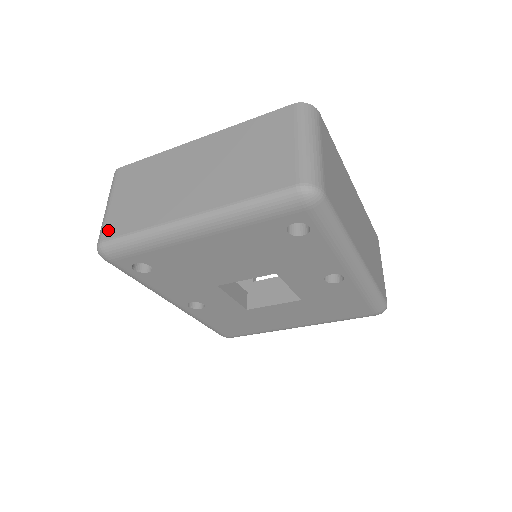
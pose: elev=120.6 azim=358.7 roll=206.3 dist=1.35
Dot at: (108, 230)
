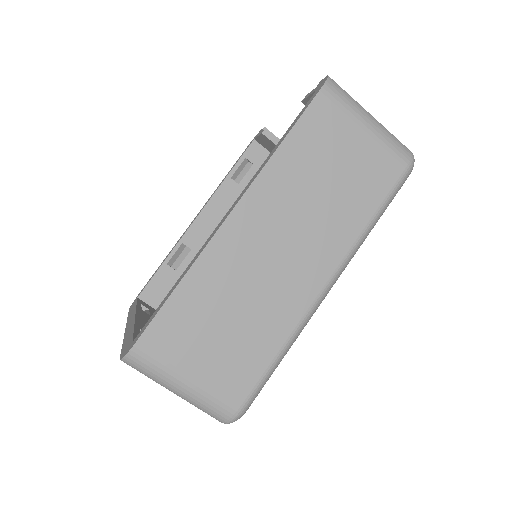
Dot at: occluded
